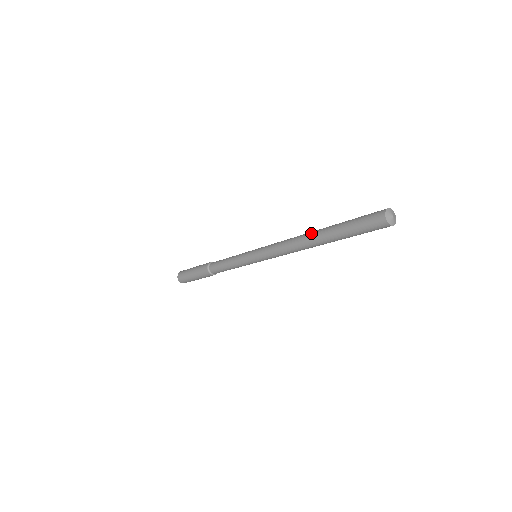
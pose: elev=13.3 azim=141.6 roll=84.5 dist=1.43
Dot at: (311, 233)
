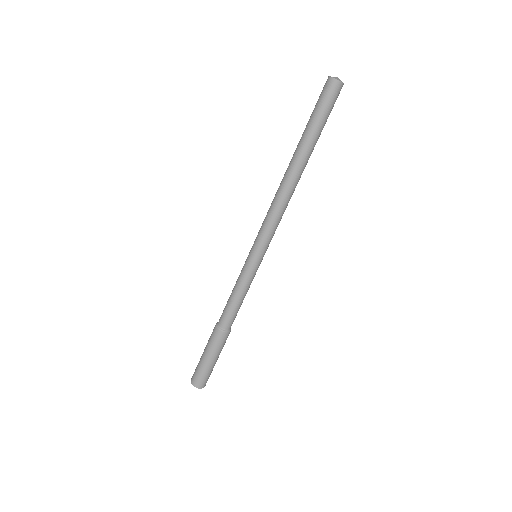
Dot at: occluded
